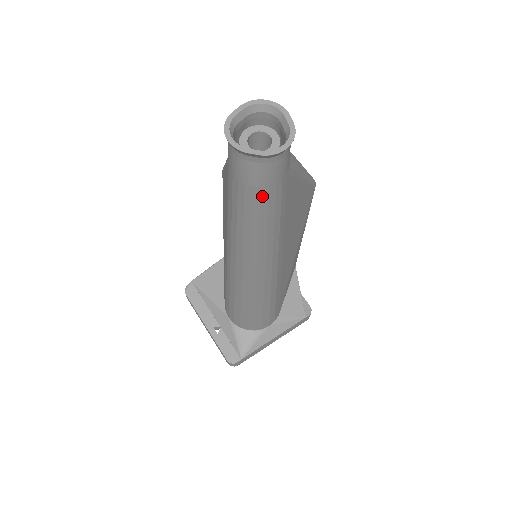
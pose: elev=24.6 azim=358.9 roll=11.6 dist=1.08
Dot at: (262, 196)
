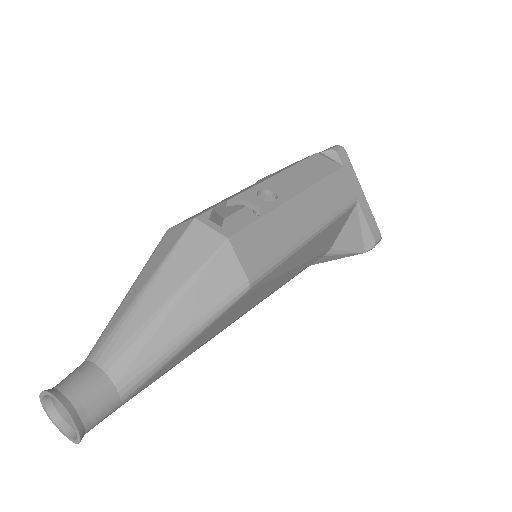
Dot at: occluded
